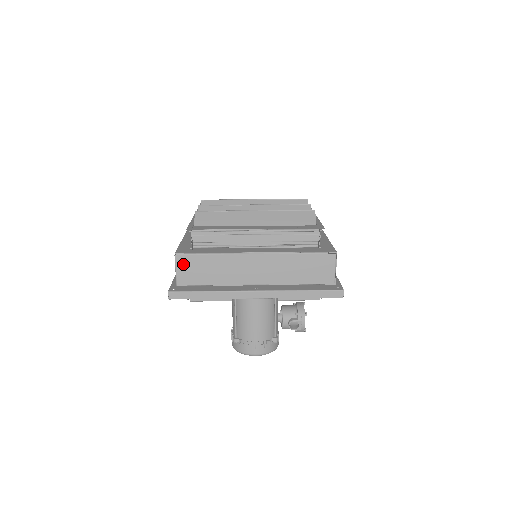
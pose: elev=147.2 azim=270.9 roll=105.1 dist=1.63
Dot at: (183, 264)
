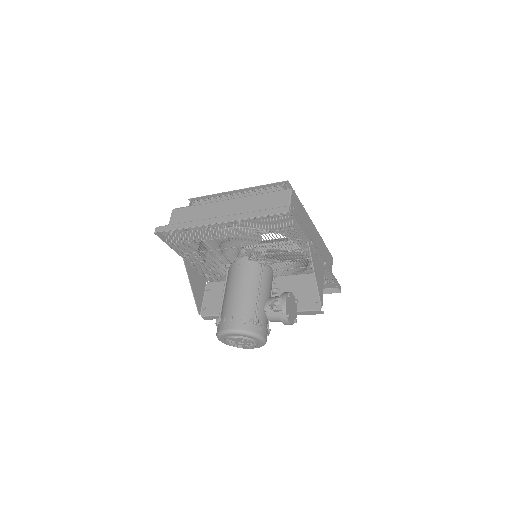
Dot at: (176, 215)
